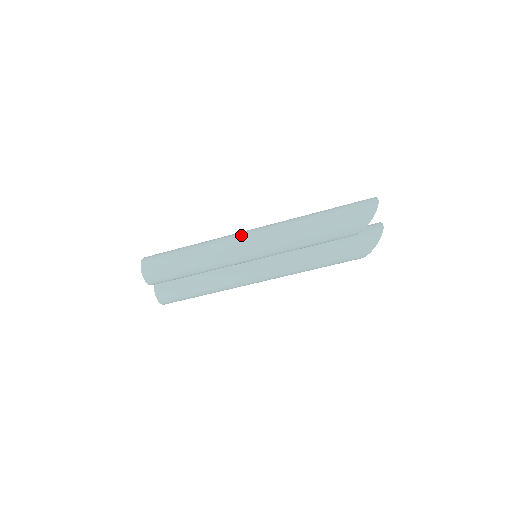
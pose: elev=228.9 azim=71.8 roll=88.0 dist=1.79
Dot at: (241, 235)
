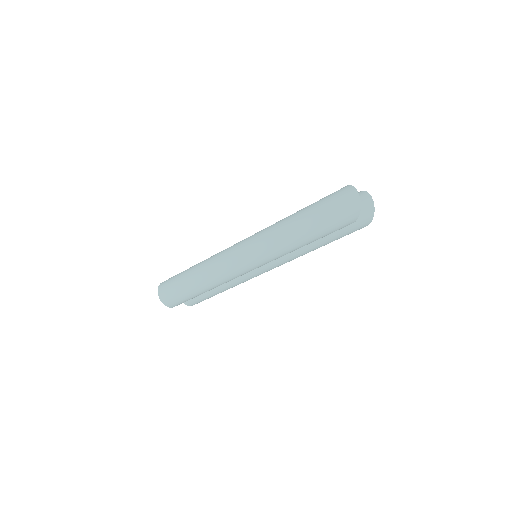
Dot at: (233, 258)
